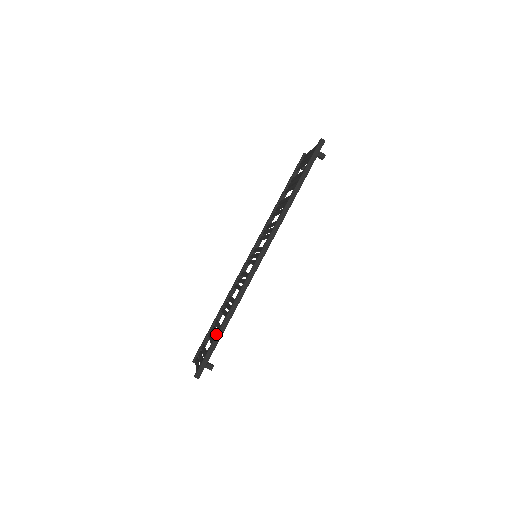
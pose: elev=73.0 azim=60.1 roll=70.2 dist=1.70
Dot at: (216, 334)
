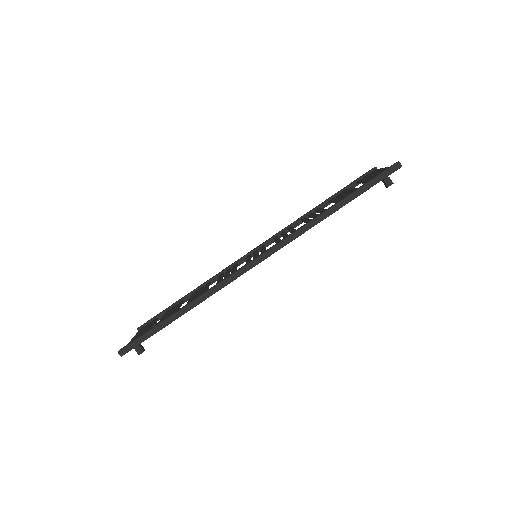
Dot at: (163, 320)
